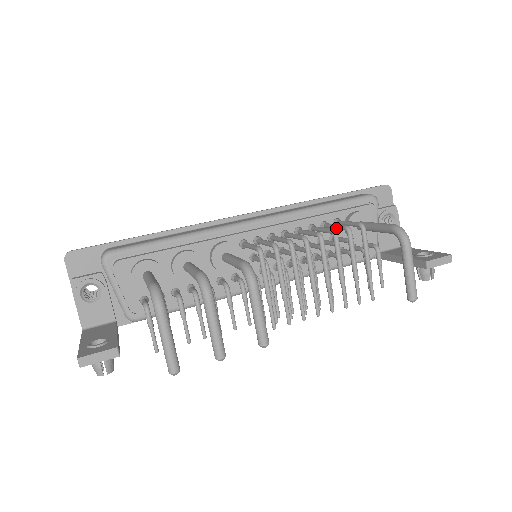
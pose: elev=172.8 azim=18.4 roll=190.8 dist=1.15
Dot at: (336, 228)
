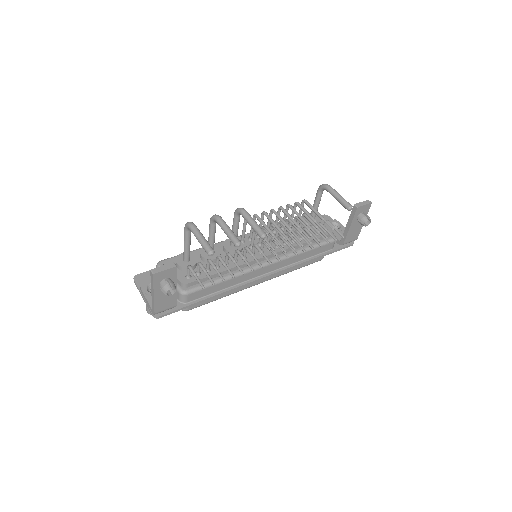
Dot at: (292, 213)
